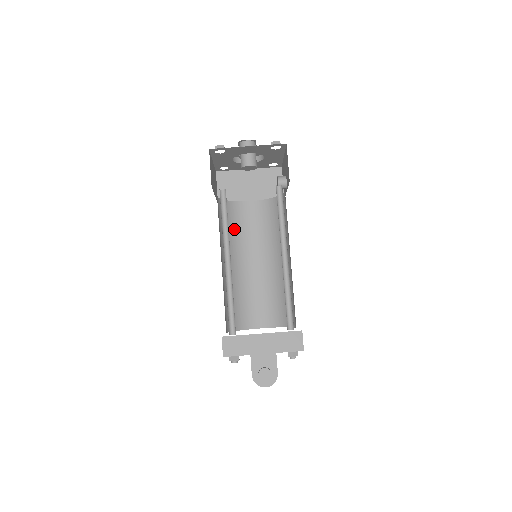
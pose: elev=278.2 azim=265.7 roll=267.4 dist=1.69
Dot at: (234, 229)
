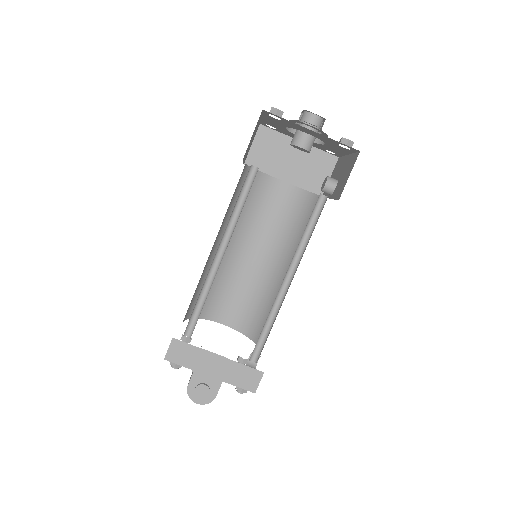
Dot at: (247, 205)
